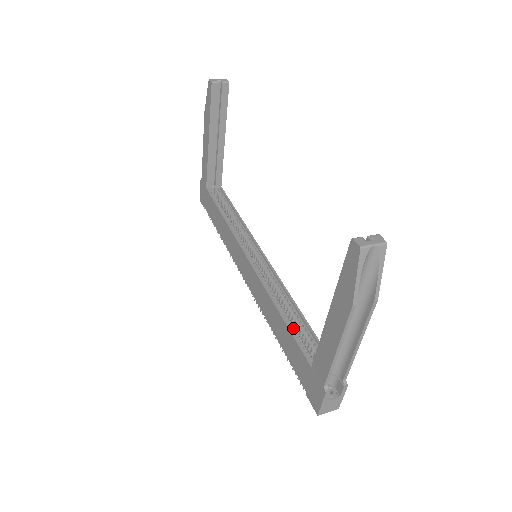
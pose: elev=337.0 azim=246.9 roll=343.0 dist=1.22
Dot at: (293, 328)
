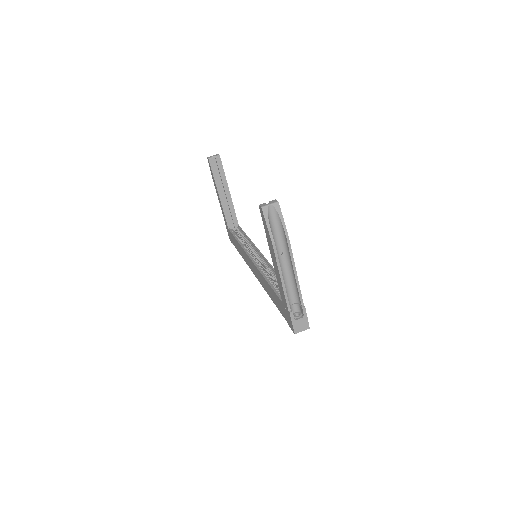
Dot at: (275, 287)
